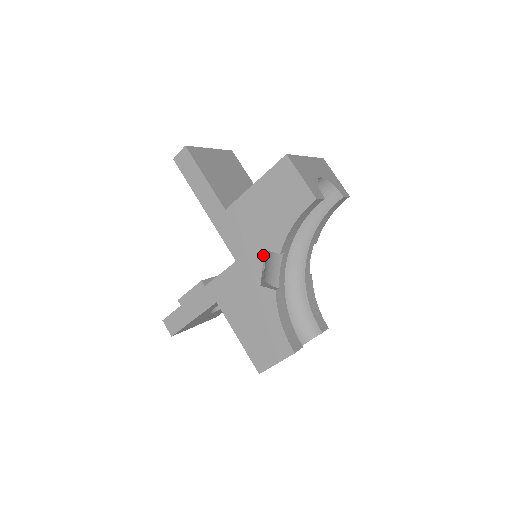
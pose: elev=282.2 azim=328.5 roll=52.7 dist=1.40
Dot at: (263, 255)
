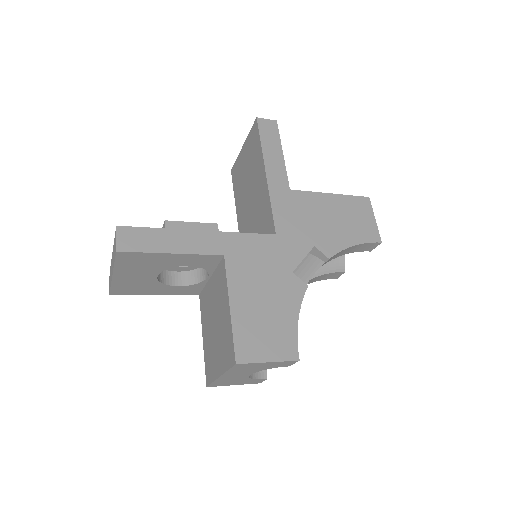
Dot at: (311, 249)
